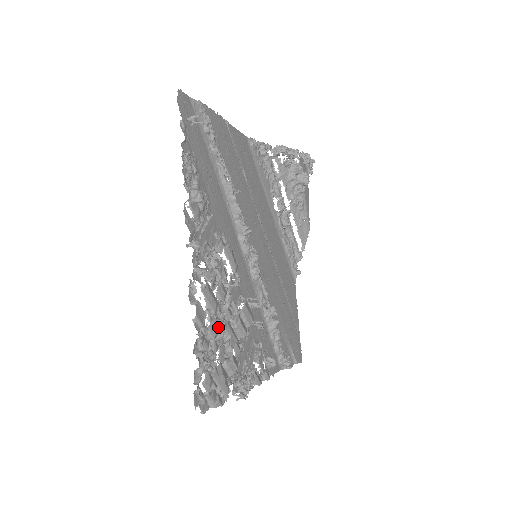
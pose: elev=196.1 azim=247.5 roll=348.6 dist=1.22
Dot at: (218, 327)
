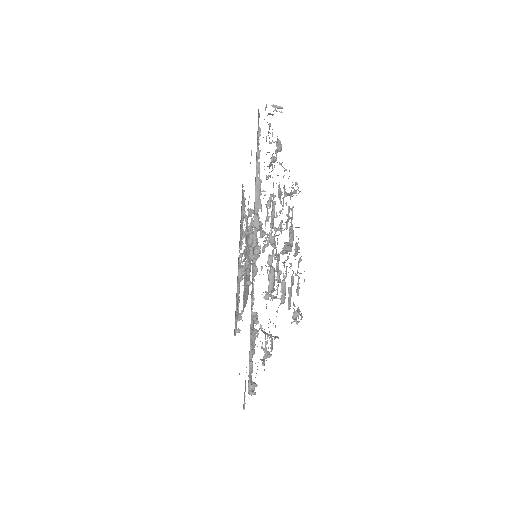
Dot at: occluded
